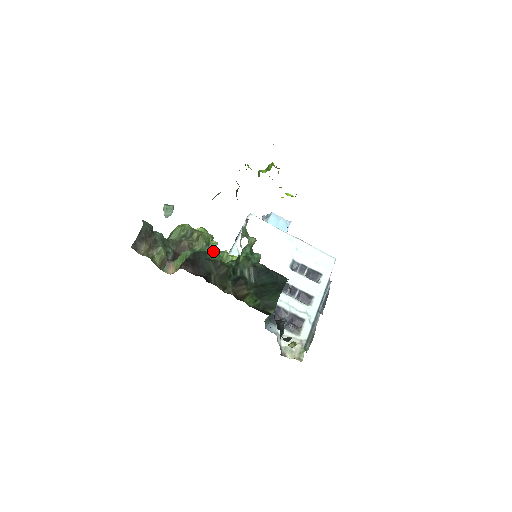
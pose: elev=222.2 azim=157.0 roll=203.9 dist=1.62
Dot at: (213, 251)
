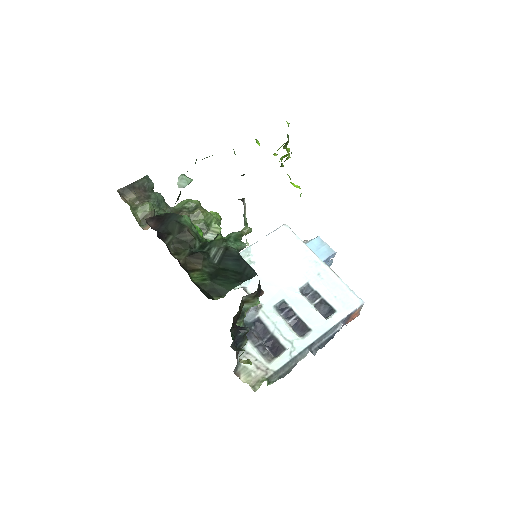
Dot at: (213, 236)
